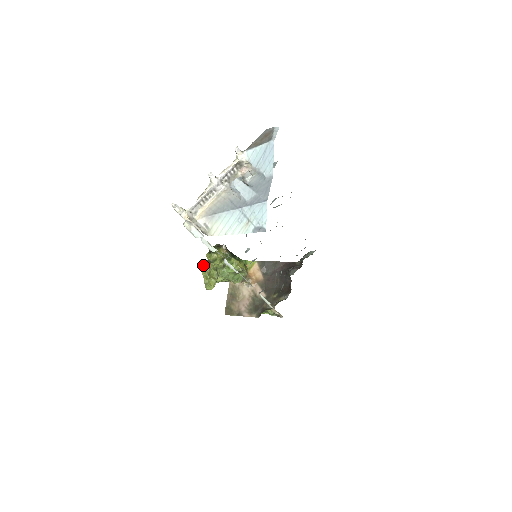
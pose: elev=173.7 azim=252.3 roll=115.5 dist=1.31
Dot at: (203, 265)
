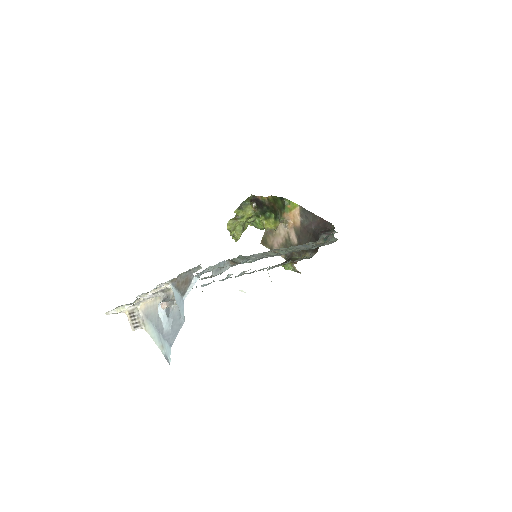
Dot at: (228, 222)
